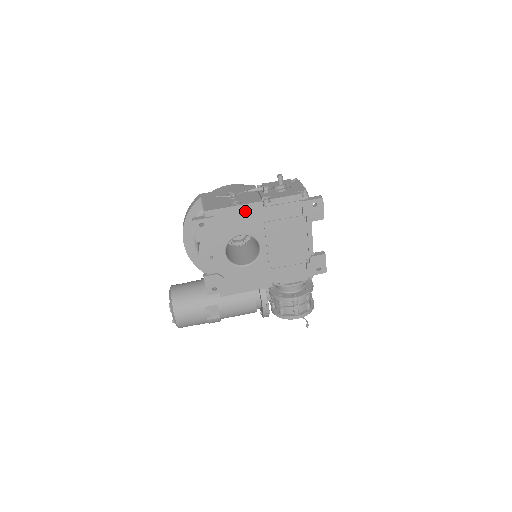
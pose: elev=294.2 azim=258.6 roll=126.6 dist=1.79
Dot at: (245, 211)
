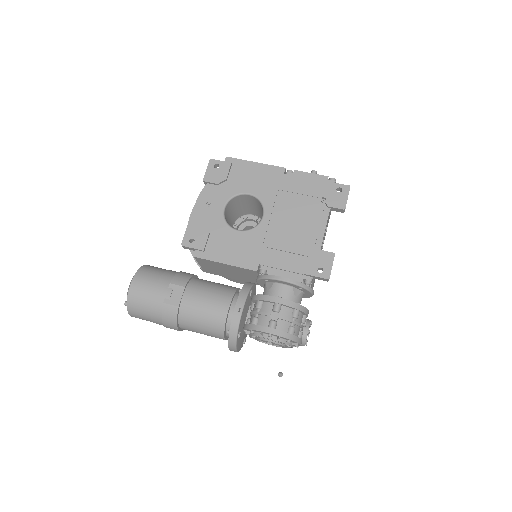
Dot at: (265, 171)
